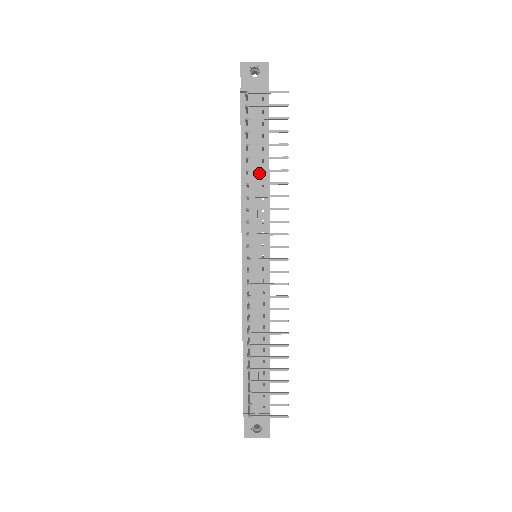
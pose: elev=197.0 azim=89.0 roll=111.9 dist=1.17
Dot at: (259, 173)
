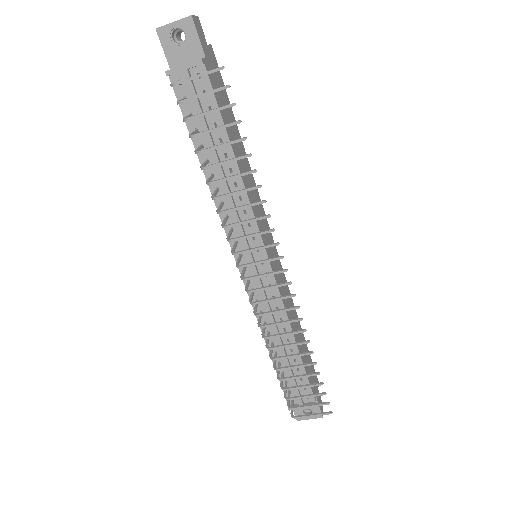
Dot at: (226, 171)
